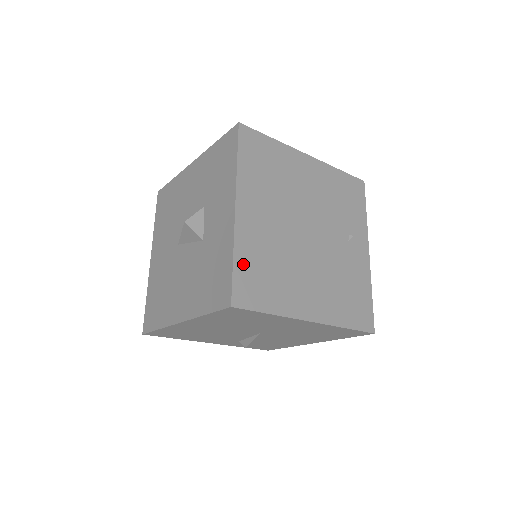
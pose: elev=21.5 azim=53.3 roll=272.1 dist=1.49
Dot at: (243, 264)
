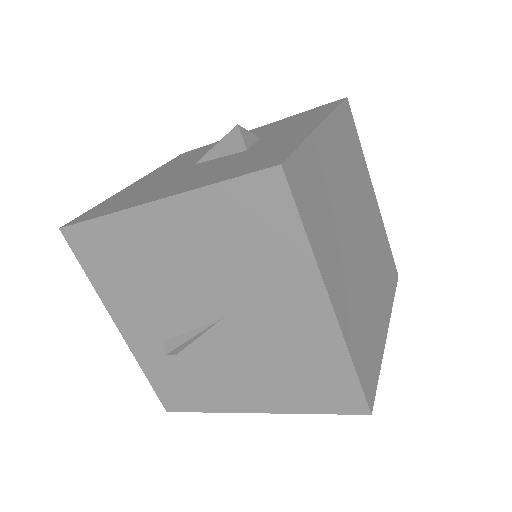
Dot at: (307, 160)
